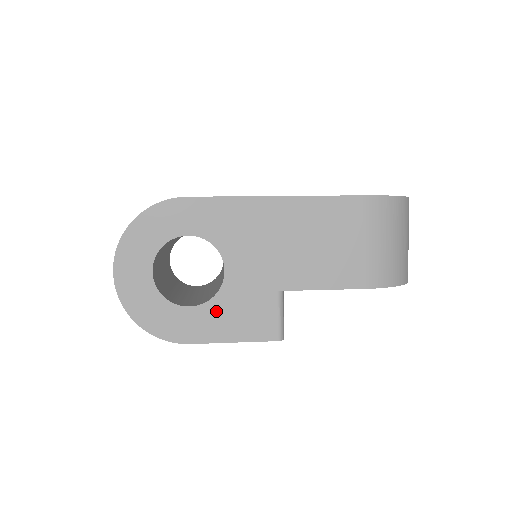
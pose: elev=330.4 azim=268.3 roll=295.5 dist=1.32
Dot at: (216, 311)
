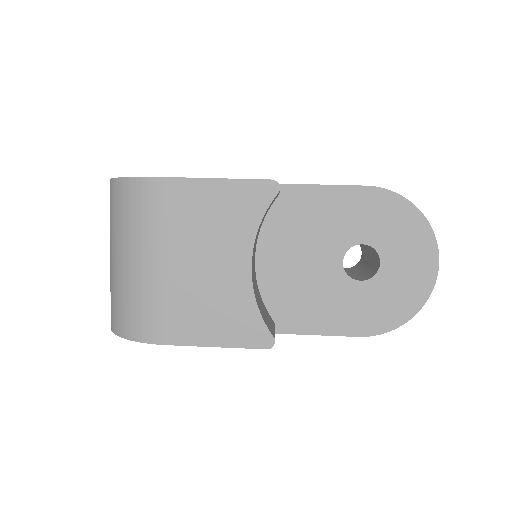
Dot at: occluded
